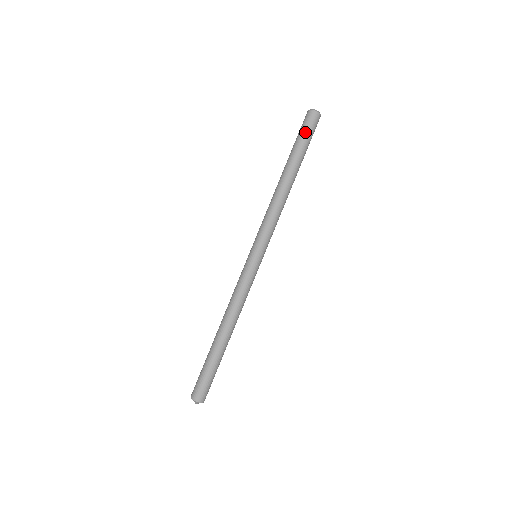
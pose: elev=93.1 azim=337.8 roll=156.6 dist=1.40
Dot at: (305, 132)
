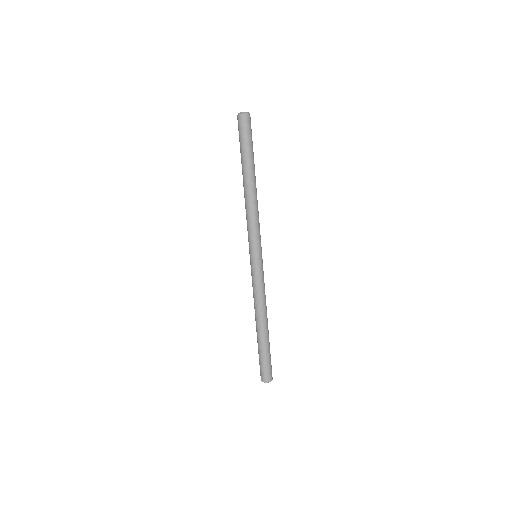
Dot at: (241, 137)
